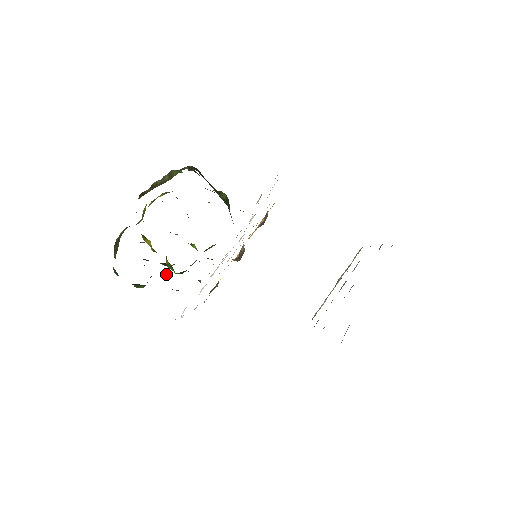
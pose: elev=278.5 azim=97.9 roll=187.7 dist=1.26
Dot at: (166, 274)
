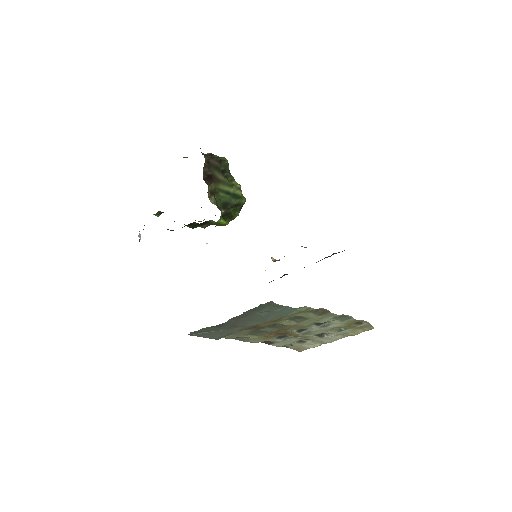
Dot at: occluded
